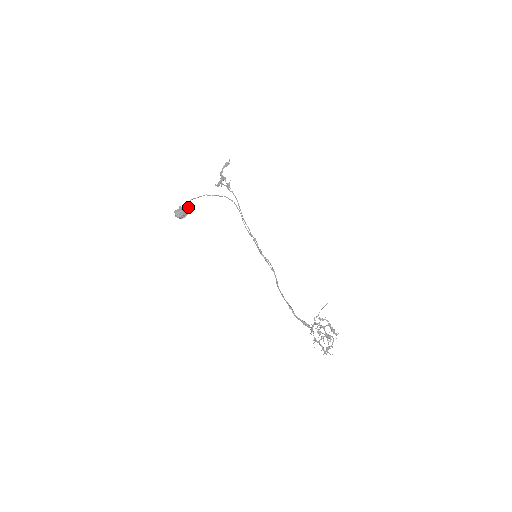
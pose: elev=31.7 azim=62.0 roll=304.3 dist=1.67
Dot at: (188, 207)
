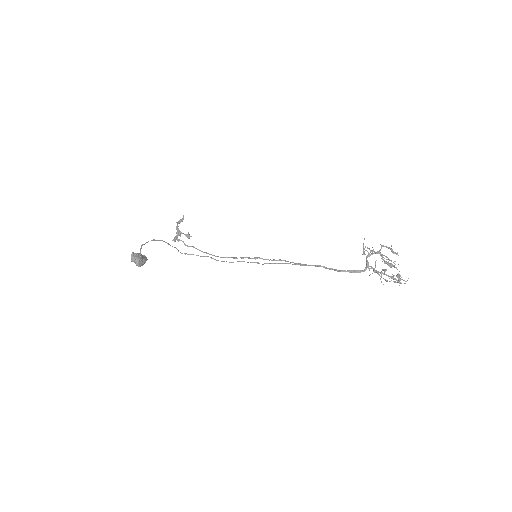
Dot at: (145, 256)
